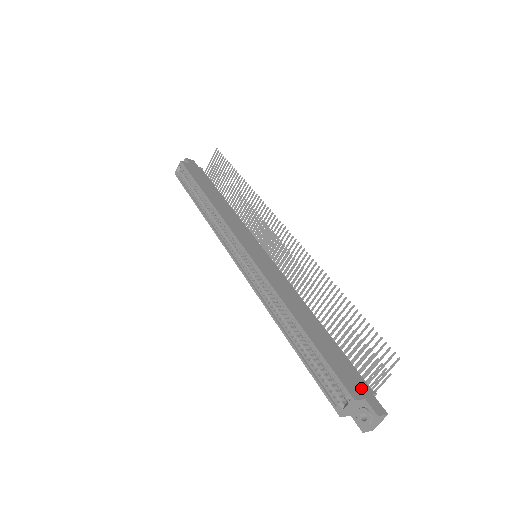
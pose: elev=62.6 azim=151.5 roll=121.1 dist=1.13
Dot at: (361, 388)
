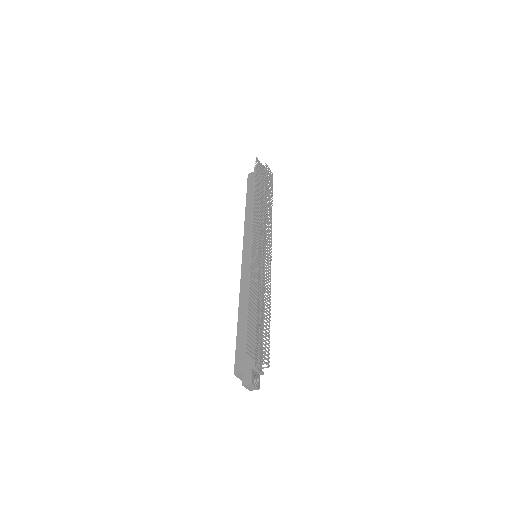
Dot at: (246, 365)
